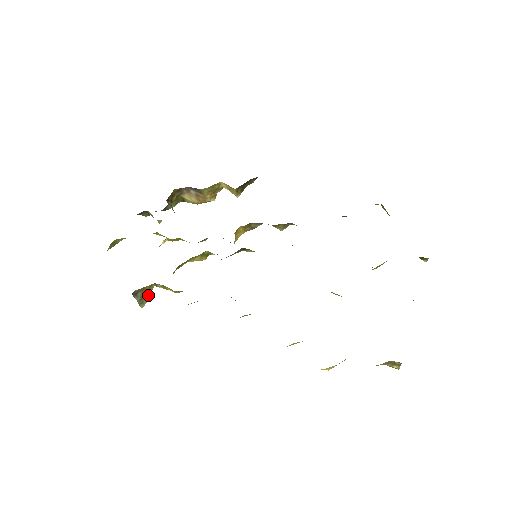
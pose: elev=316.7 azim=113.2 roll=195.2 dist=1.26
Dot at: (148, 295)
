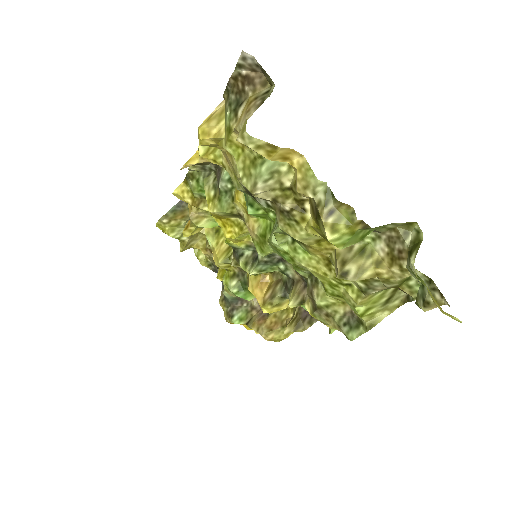
Dot at: (177, 217)
